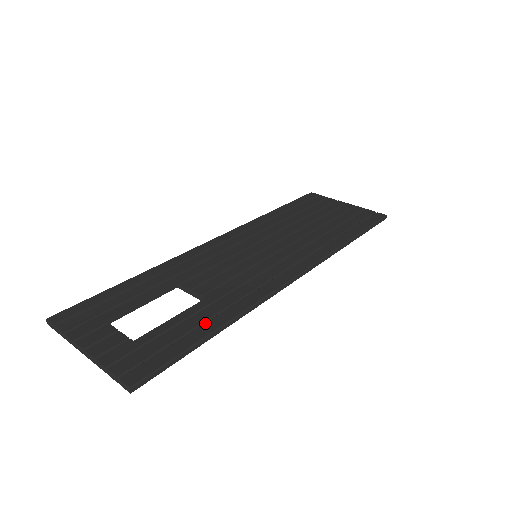
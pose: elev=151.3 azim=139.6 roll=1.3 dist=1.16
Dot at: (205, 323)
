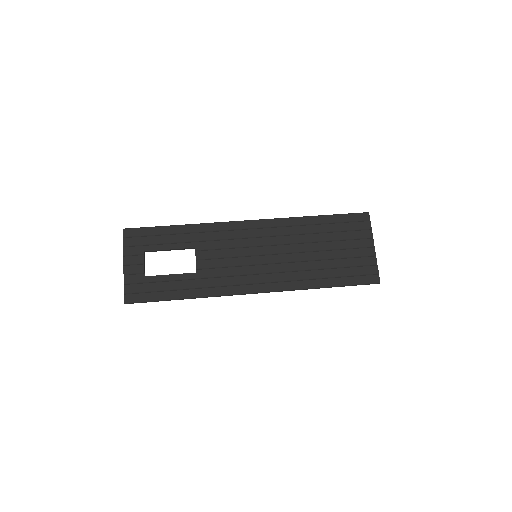
Dot at: (180, 290)
